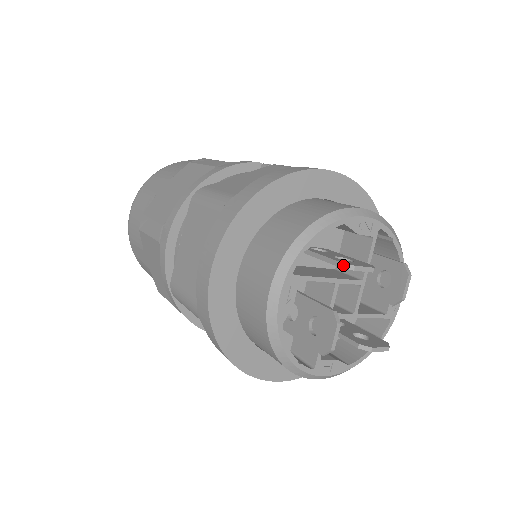
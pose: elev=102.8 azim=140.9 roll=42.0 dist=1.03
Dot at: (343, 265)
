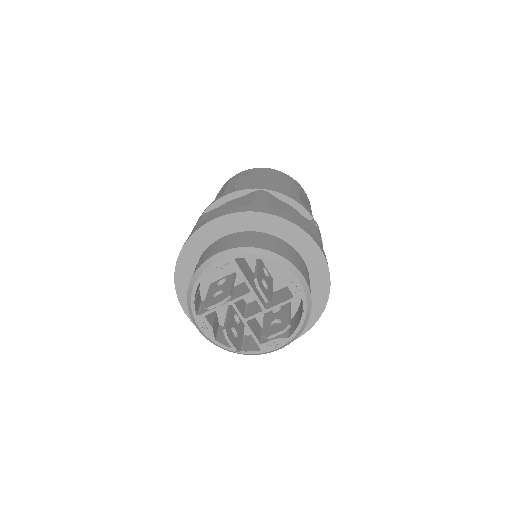
Dot at: (256, 280)
